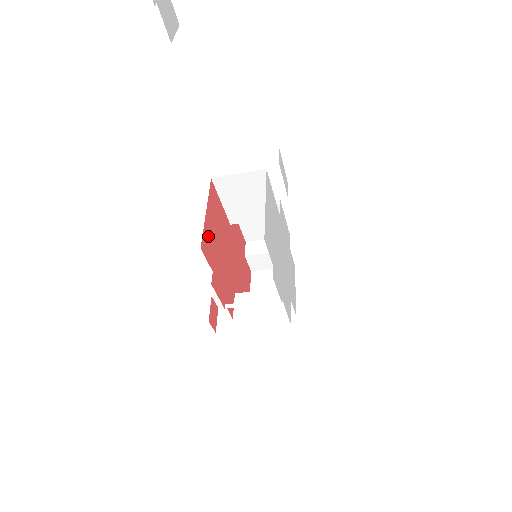
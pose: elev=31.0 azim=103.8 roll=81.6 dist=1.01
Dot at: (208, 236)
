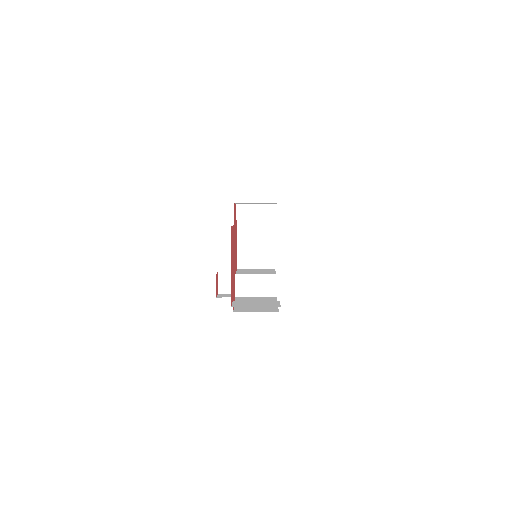
Dot at: occluded
